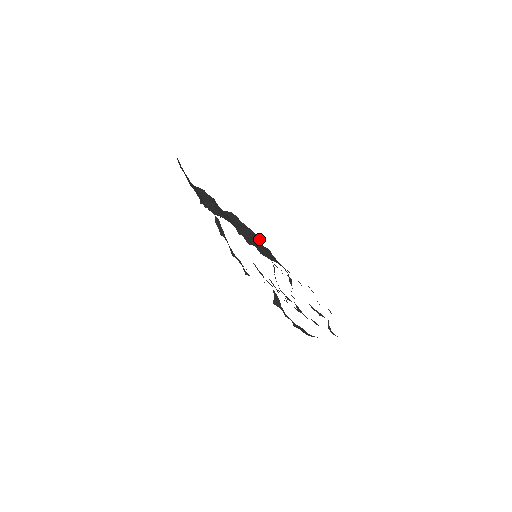
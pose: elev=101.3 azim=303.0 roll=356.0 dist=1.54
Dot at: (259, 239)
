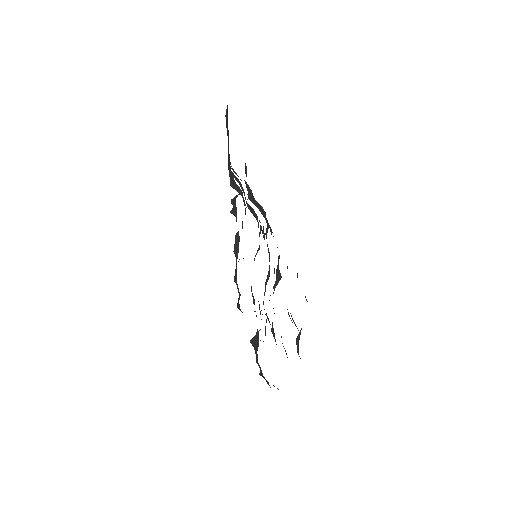
Dot at: occluded
